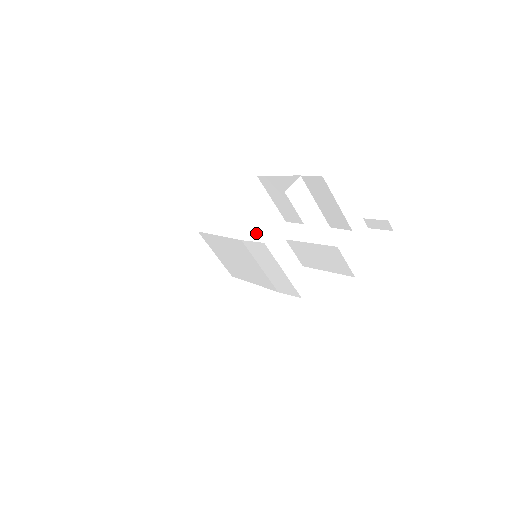
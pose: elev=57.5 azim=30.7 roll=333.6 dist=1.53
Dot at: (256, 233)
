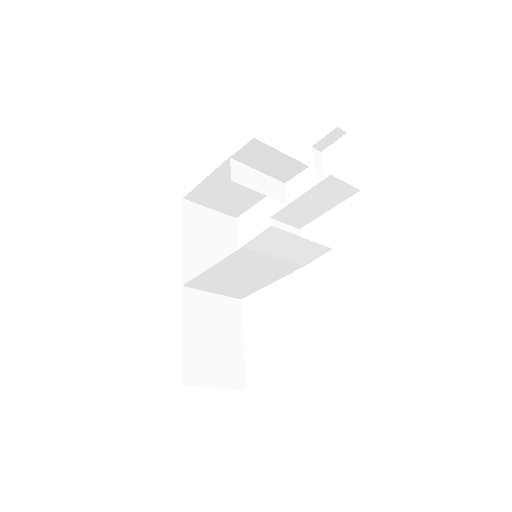
Dot at: (225, 247)
